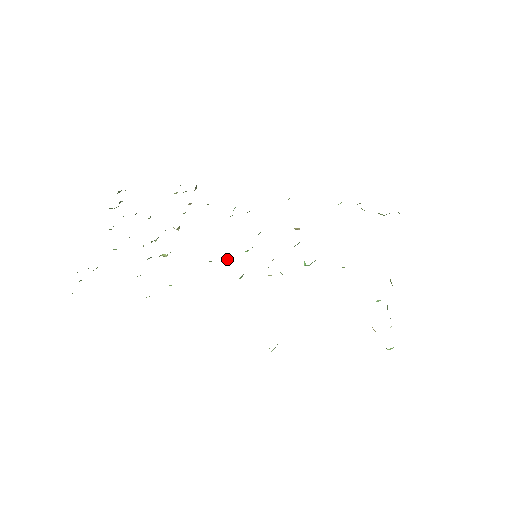
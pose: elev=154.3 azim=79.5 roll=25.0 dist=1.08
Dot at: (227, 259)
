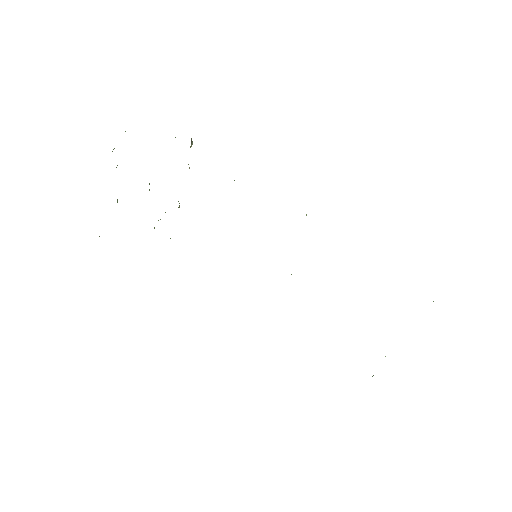
Dot at: occluded
